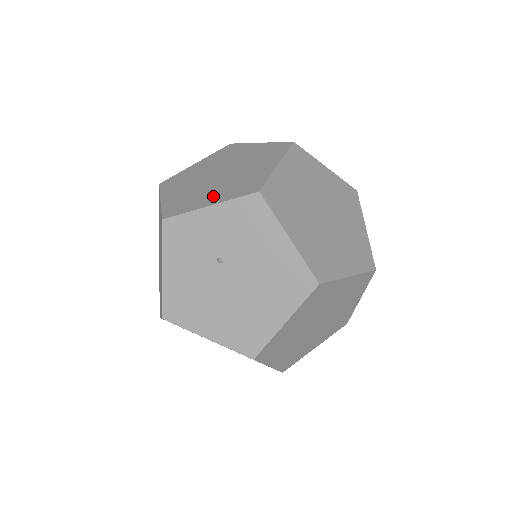
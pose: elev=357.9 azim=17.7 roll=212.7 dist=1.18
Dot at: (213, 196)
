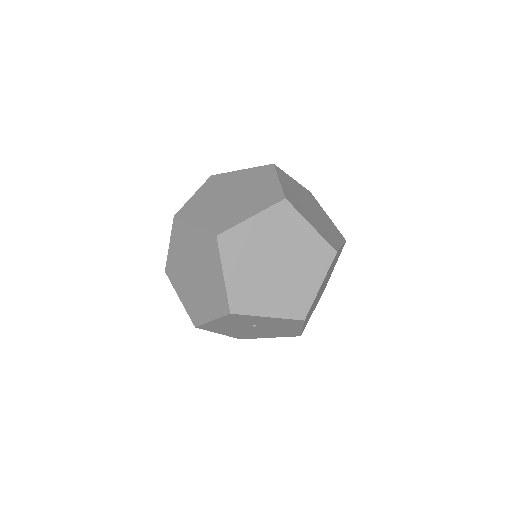
Dot at: (271, 304)
